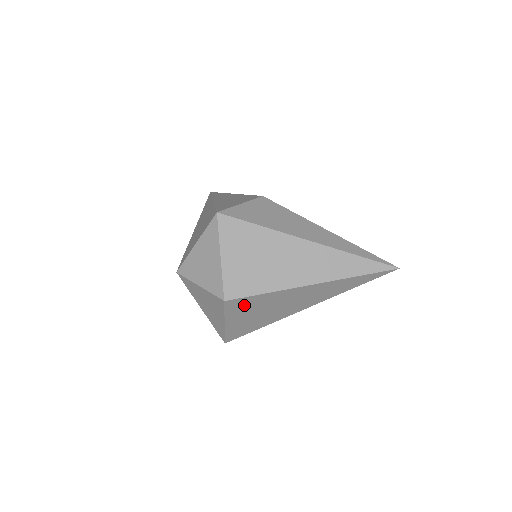
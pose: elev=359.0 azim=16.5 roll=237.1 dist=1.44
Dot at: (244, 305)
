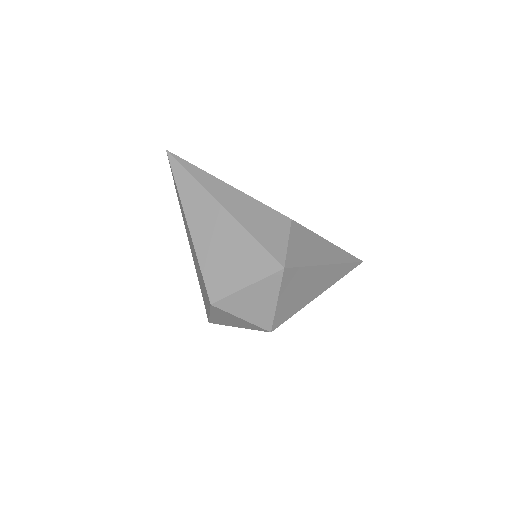
Dot at: occluded
